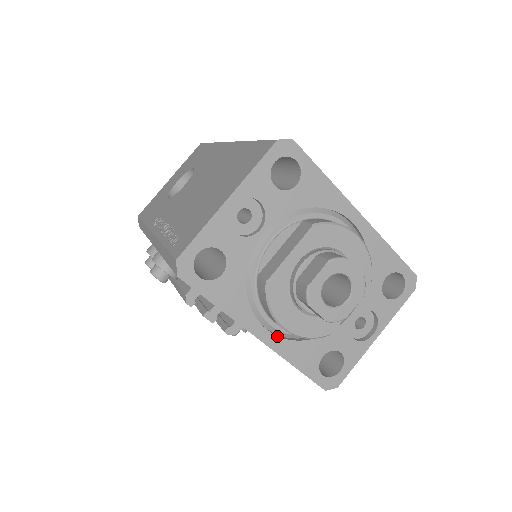
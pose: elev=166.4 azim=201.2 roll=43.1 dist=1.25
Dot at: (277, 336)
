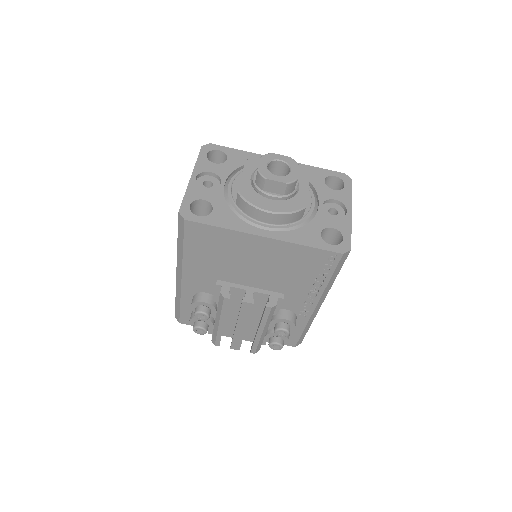
Dot at: (276, 232)
